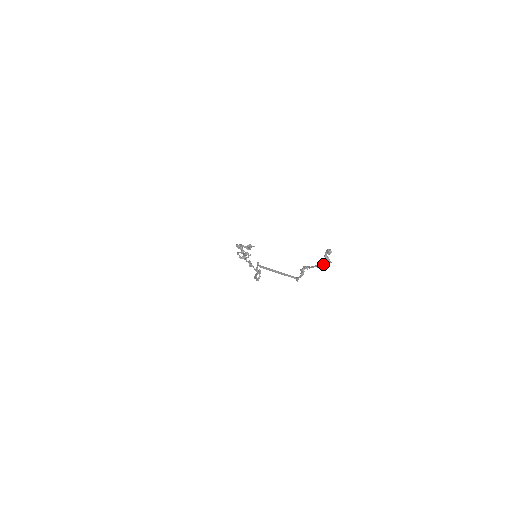
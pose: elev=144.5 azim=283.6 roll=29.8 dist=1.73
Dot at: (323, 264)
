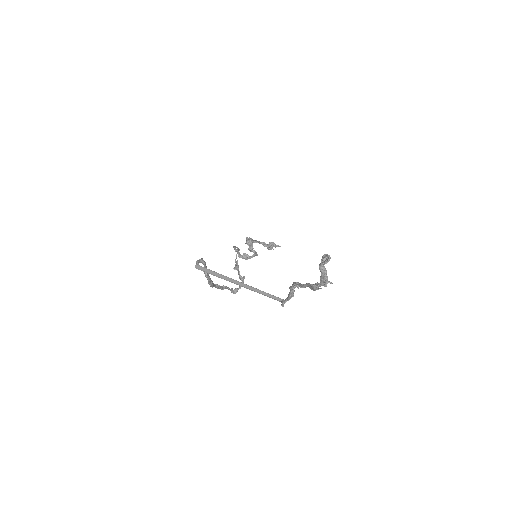
Dot at: (316, 283)
